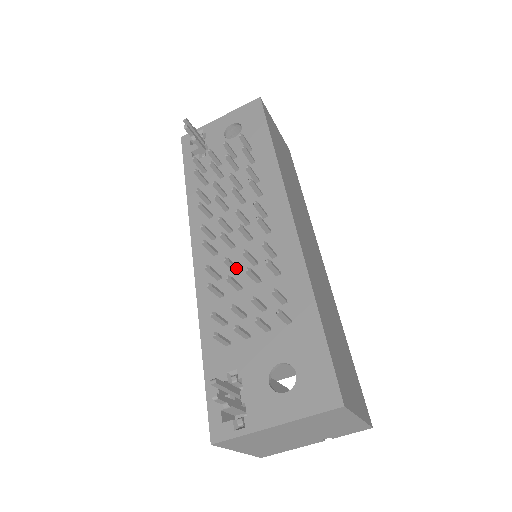
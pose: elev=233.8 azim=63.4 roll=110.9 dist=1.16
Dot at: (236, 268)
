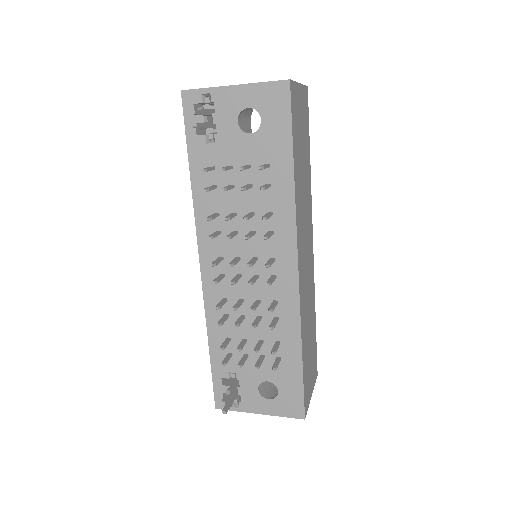
Dot at: (242, 304)
